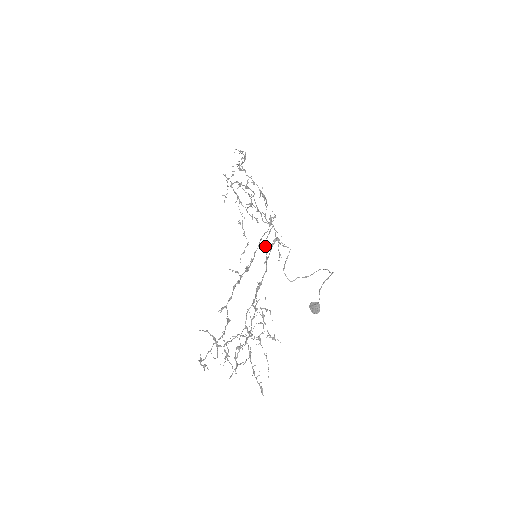
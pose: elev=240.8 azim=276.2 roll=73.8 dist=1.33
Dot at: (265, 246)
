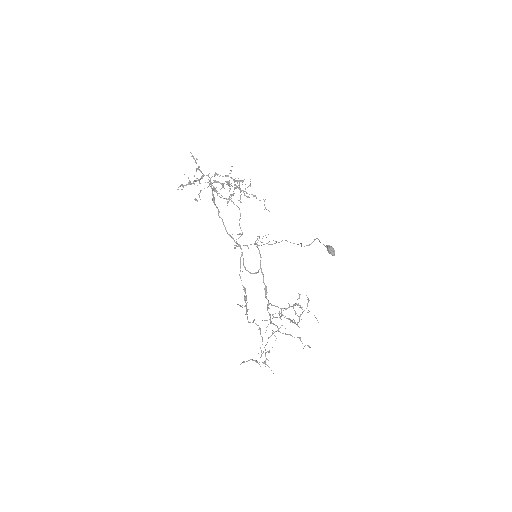
Dot at: (246, 270)
